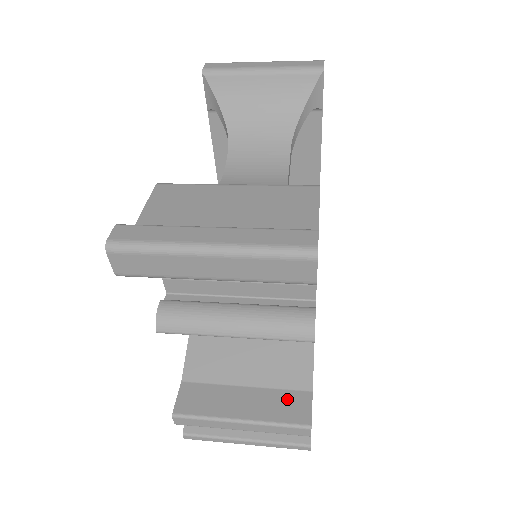
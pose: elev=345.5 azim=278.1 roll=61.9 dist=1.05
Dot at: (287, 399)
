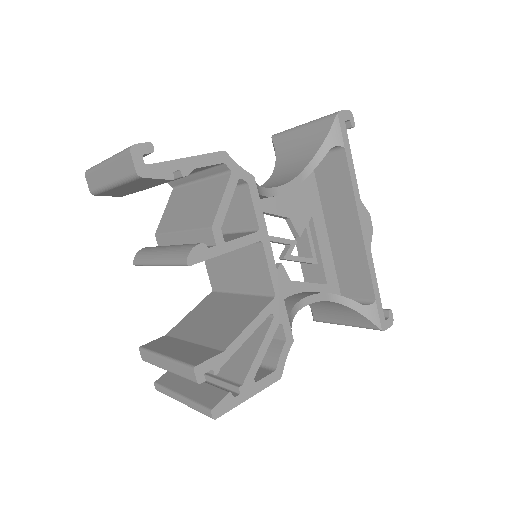
Dot at: (203, 352)
